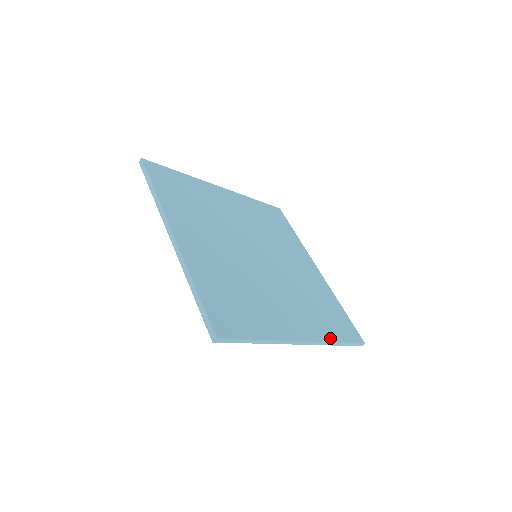
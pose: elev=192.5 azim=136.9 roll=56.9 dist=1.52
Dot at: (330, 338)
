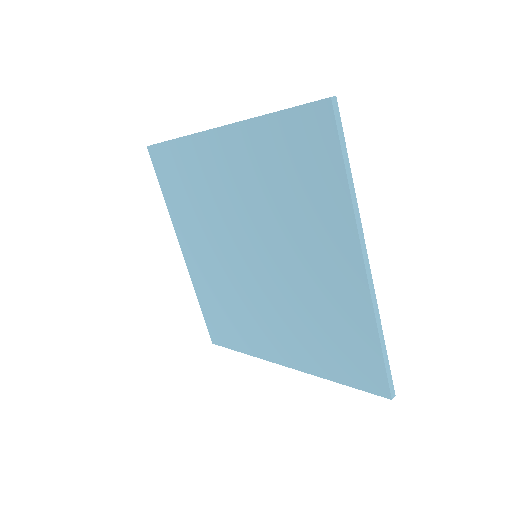
Dot at: occluded
